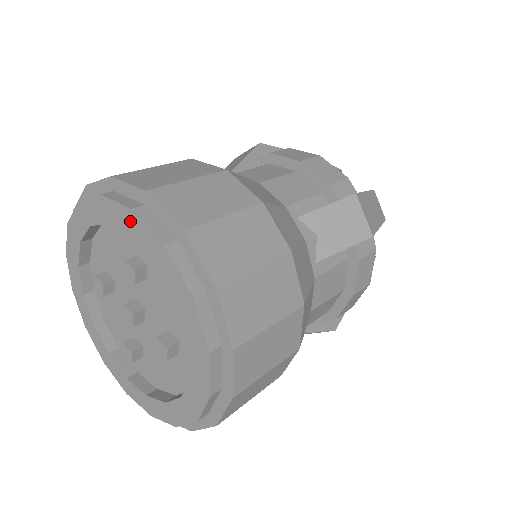
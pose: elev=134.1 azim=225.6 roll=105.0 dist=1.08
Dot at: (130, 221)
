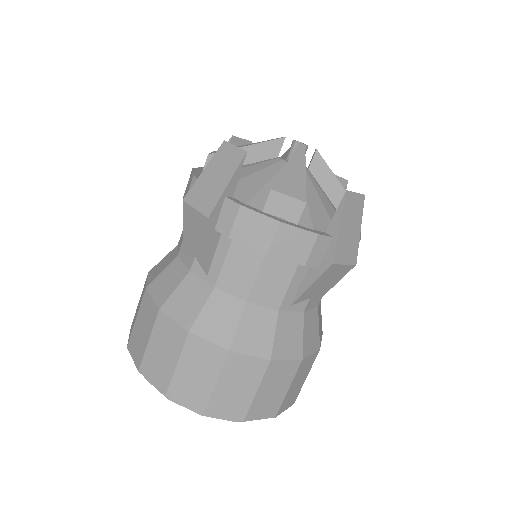
Dot at: occluded
